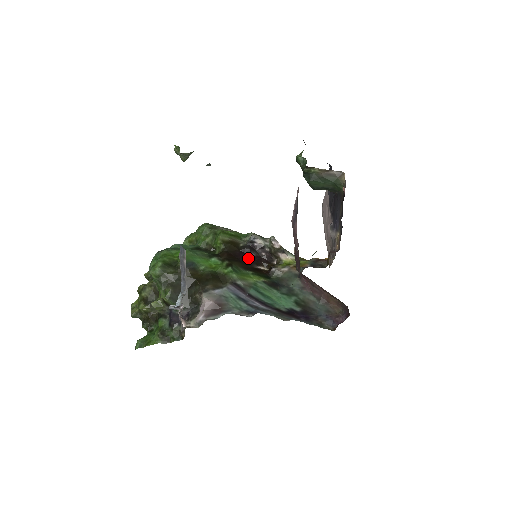
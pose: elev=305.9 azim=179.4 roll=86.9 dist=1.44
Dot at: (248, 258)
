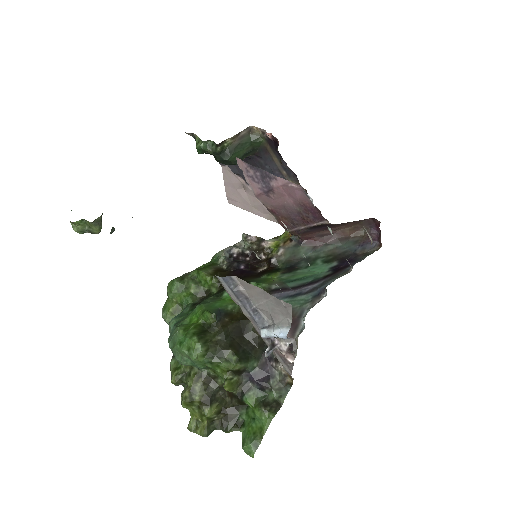
Dot at: (244, 271)
